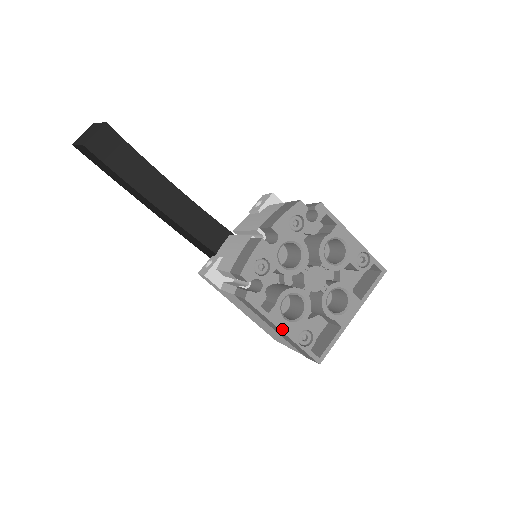
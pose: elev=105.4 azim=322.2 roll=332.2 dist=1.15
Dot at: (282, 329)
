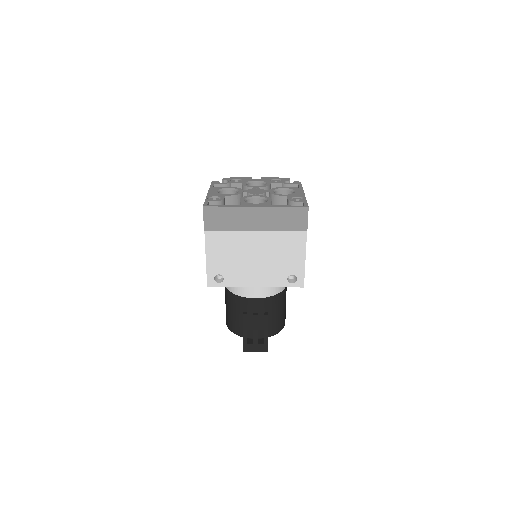
Dot at: (209, 192)
